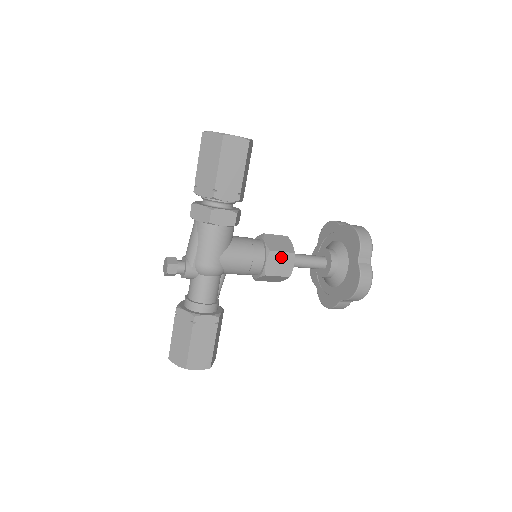
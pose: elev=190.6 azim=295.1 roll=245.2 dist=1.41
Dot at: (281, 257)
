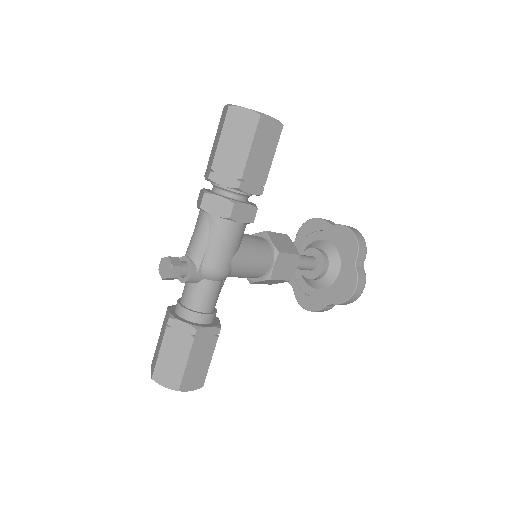
Dot at: (287, 259)
